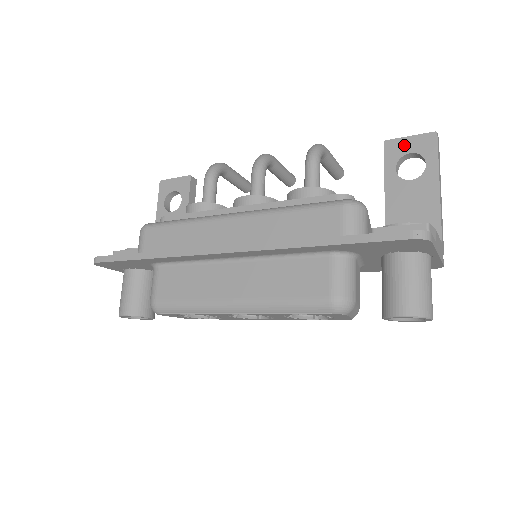
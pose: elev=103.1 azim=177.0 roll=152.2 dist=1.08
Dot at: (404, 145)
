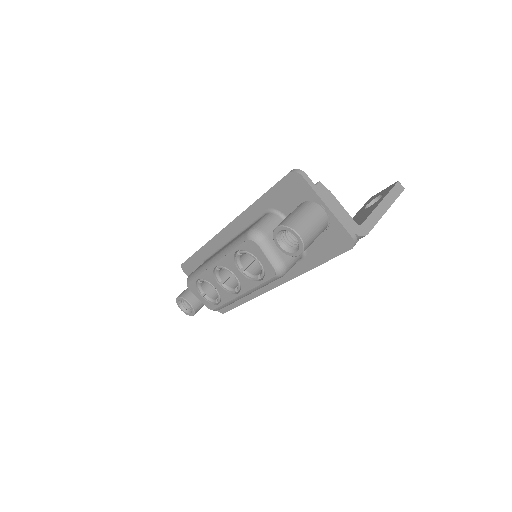
Dot at: (378, 194)
